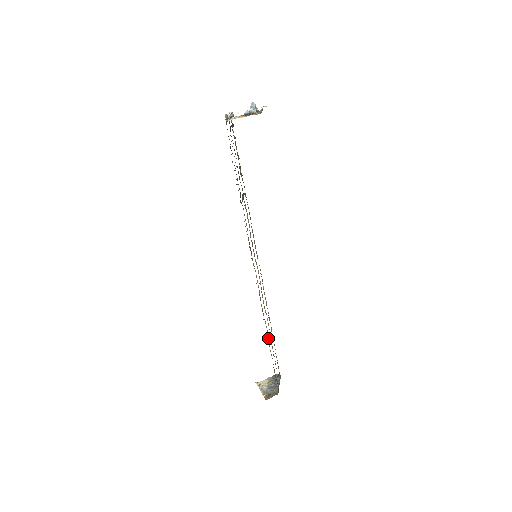
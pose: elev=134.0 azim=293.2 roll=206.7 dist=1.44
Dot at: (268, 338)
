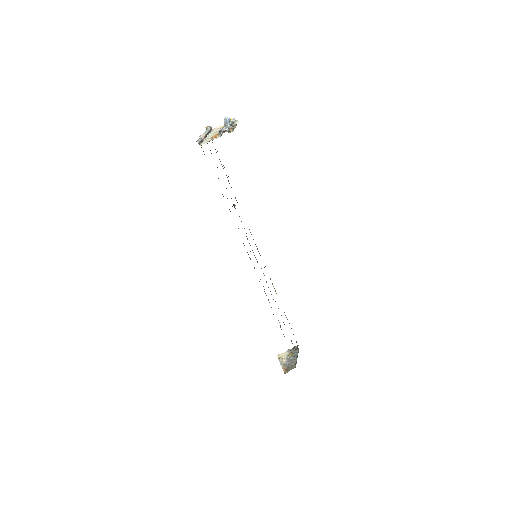
Dot at: occluded
